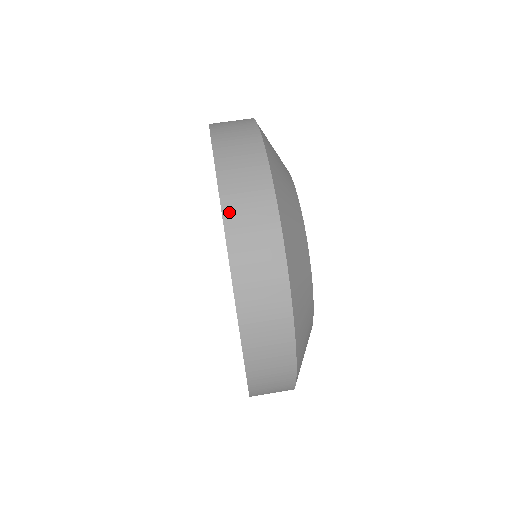
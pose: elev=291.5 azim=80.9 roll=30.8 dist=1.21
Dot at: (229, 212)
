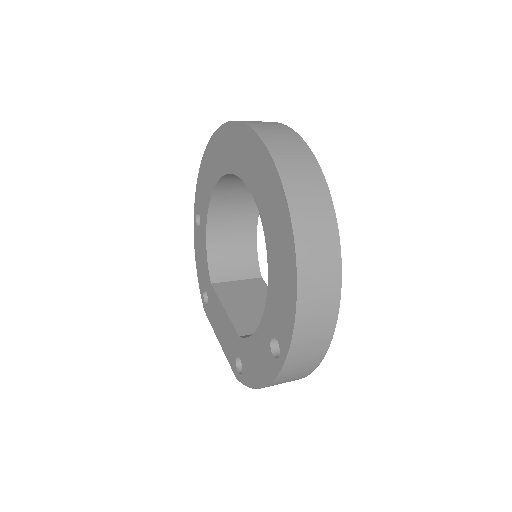
Dot at: occluded
